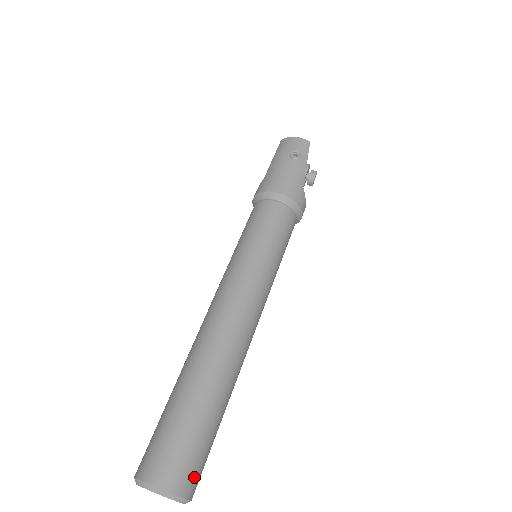
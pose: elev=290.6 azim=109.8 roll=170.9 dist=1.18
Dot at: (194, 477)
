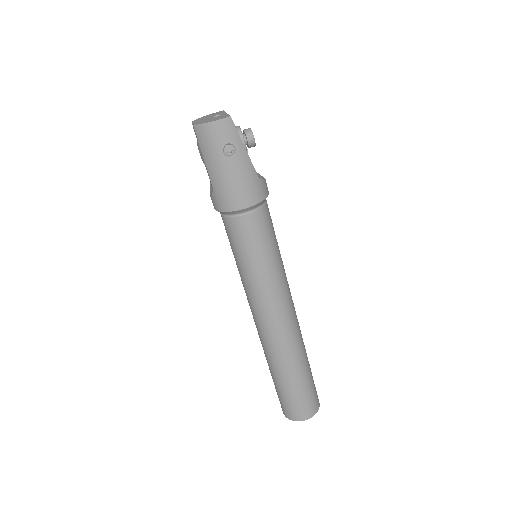
Dot at: (317, 399)
